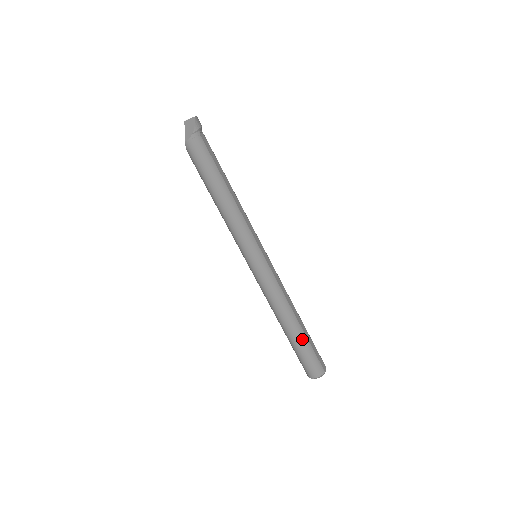
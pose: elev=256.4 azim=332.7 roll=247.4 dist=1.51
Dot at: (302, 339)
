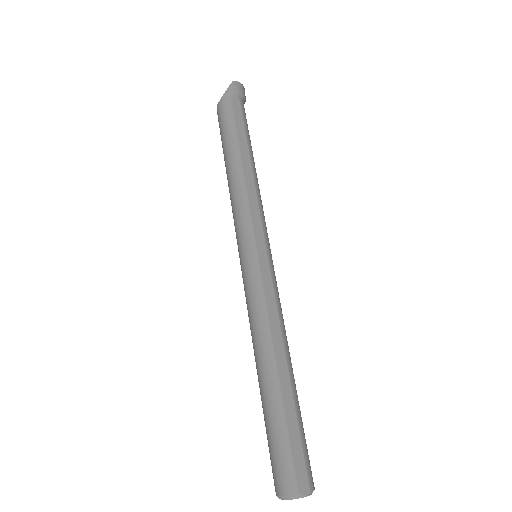
Dot at: (274, 405)
